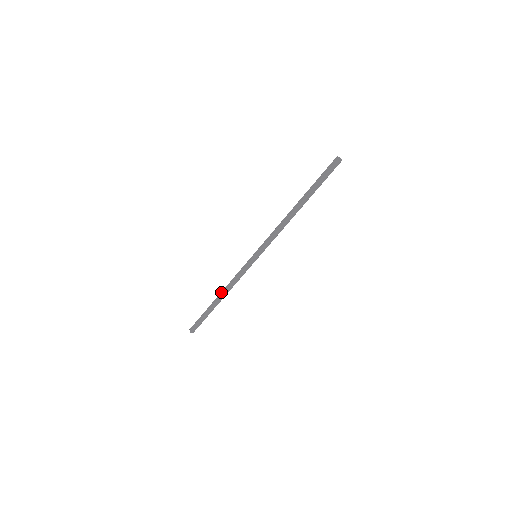
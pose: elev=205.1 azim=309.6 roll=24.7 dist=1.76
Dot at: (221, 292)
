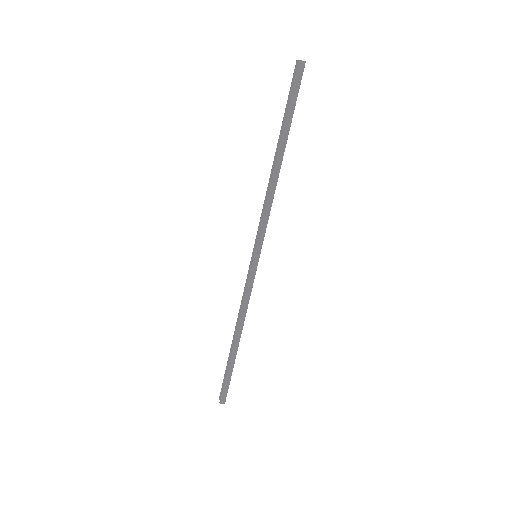
Dot at: occluded
